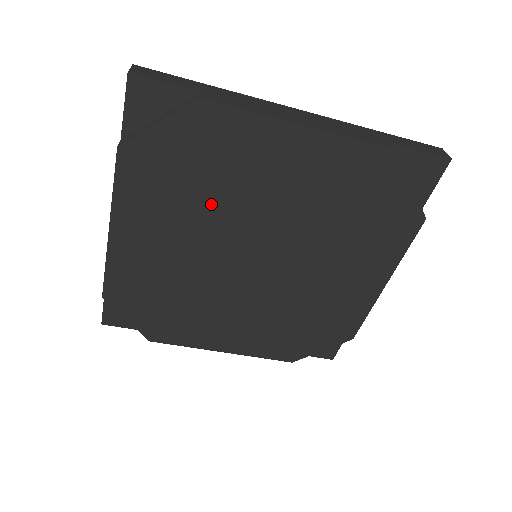
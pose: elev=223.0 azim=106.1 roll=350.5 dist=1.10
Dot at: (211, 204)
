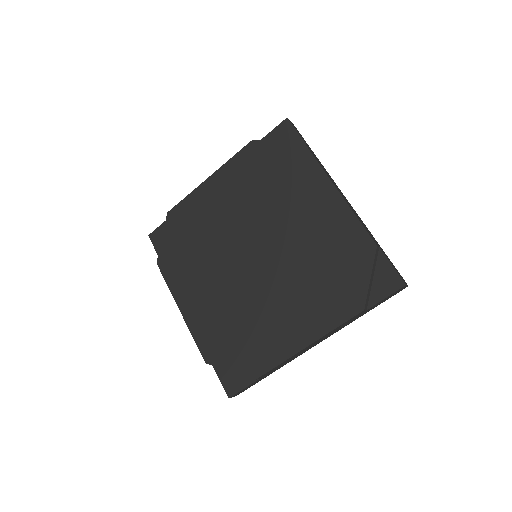
Dot at: (207, 249)
